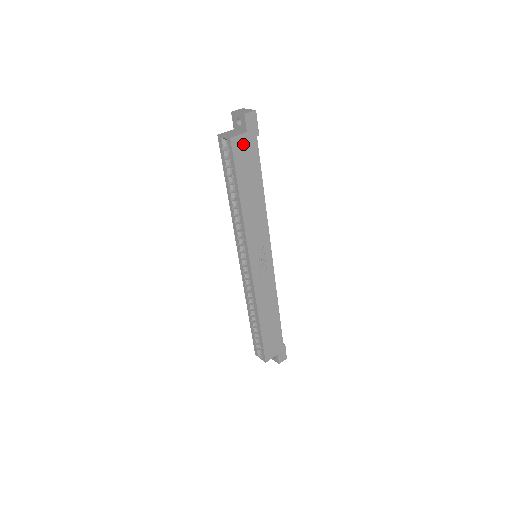
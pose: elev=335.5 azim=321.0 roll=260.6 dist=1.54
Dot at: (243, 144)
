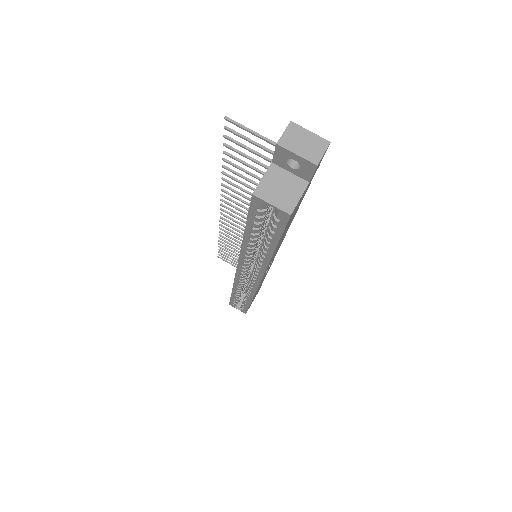
Dot at: occluded
